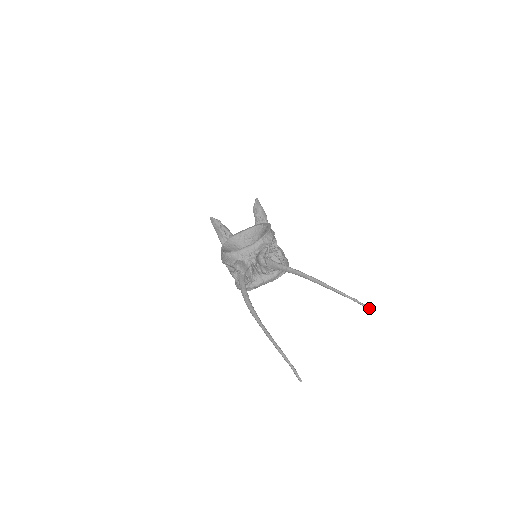
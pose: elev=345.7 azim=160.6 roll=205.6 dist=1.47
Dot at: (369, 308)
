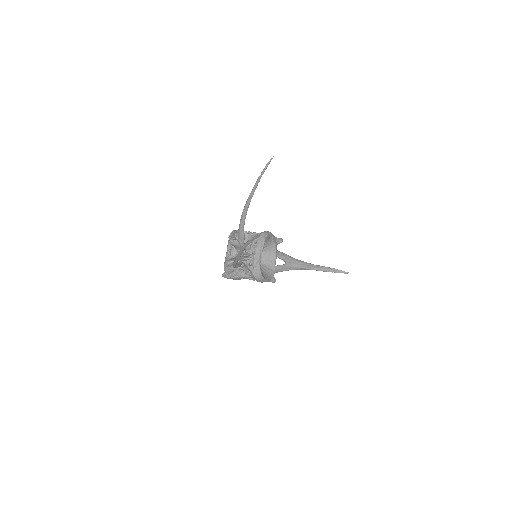
Dot at: (268, 163)
